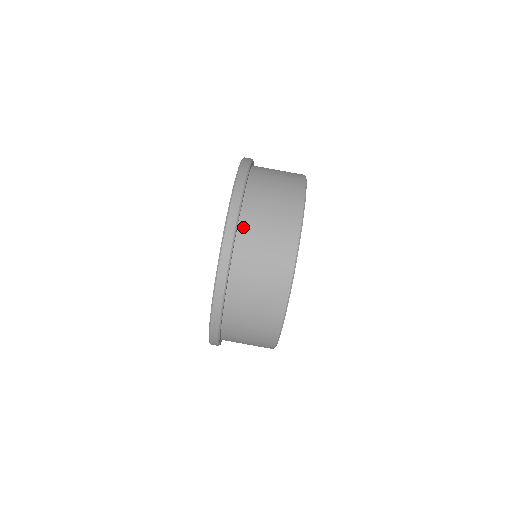
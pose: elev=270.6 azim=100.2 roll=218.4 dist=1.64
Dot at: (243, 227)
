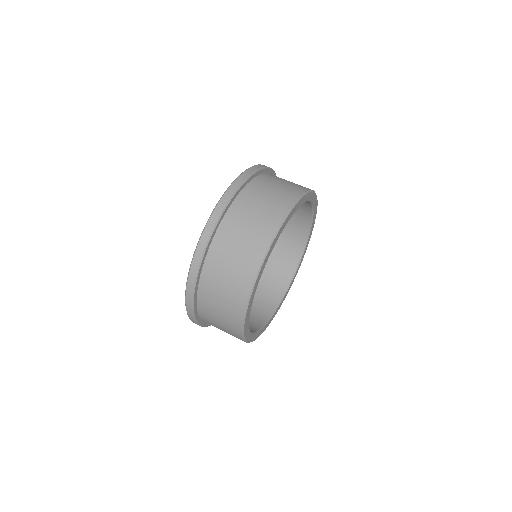
Dot at: (224, 225)
